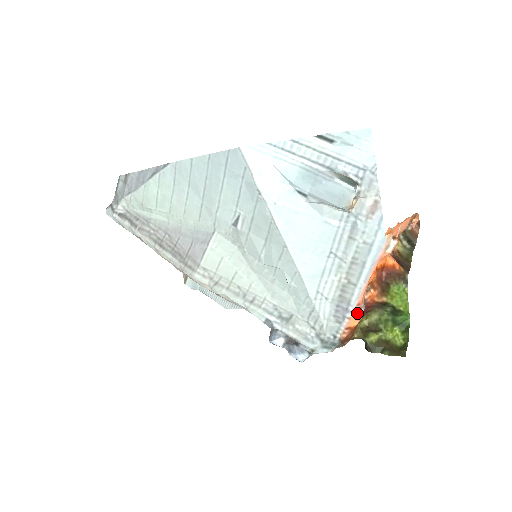
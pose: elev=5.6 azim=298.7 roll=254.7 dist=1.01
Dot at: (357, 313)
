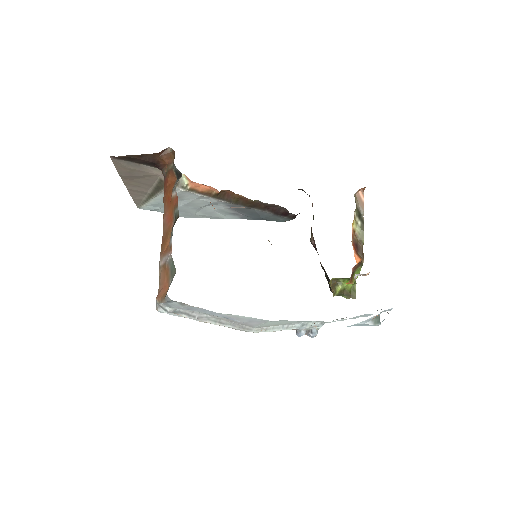
Dot at: occluded
